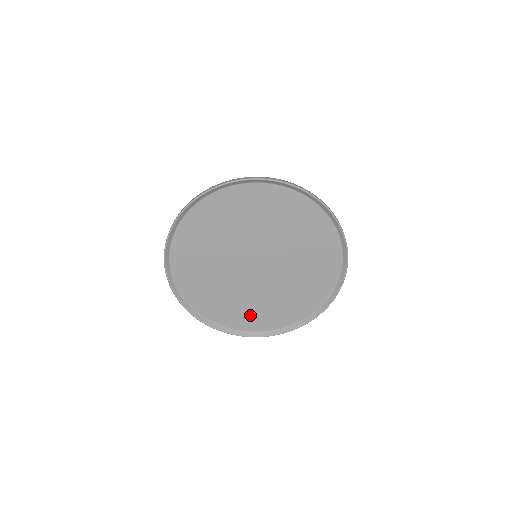
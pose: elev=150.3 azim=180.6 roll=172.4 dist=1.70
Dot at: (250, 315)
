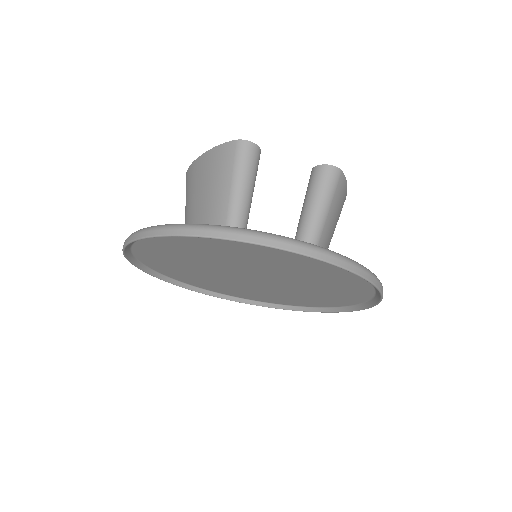
Dot at: (218, 287)
